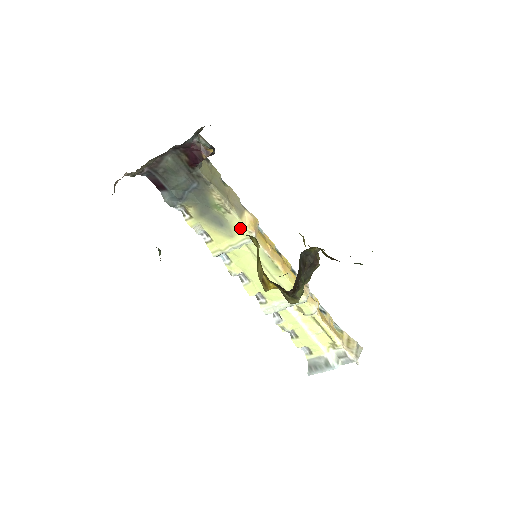
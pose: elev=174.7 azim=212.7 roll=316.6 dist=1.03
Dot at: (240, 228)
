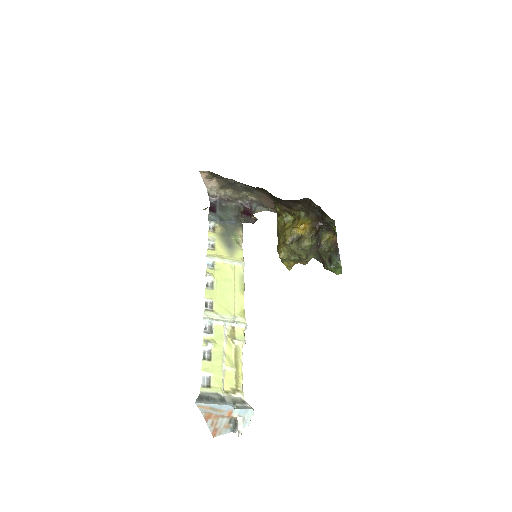
Dot at: (240, 255)
